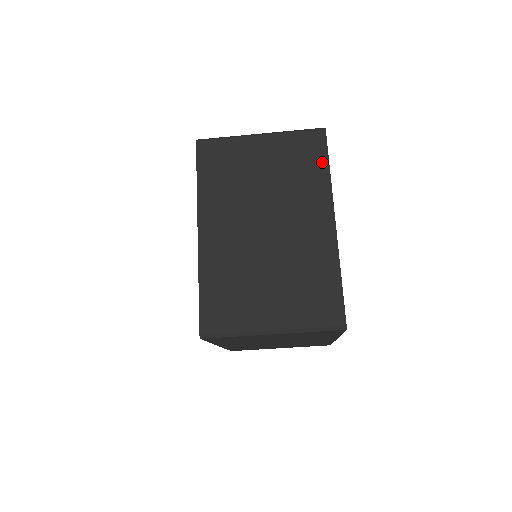
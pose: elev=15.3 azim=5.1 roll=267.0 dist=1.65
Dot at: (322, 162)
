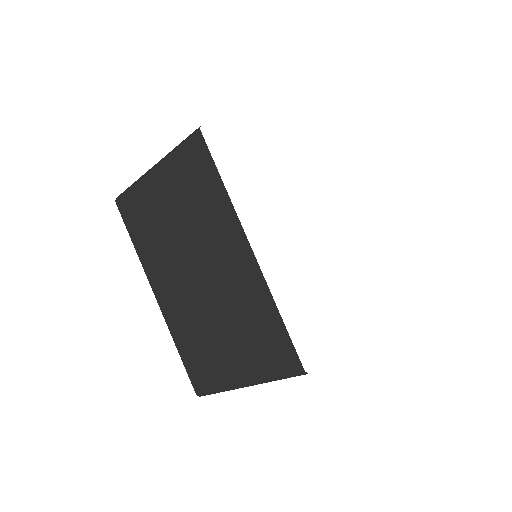
Dot at: (213, 177)
